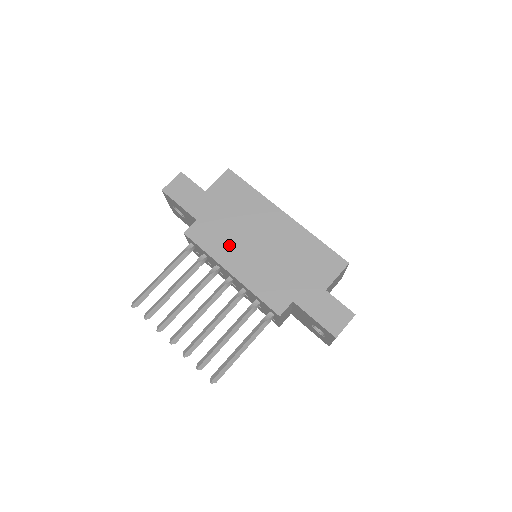
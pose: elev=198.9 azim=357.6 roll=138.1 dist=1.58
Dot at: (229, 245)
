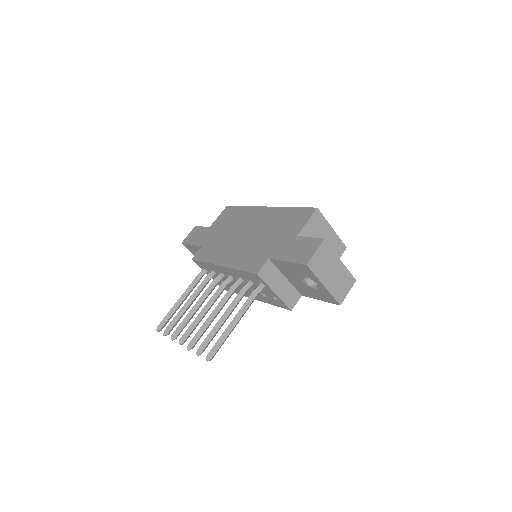
Dot at: (222, 248)
